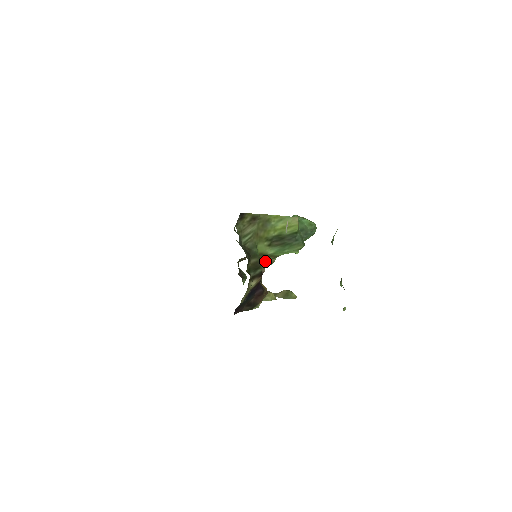
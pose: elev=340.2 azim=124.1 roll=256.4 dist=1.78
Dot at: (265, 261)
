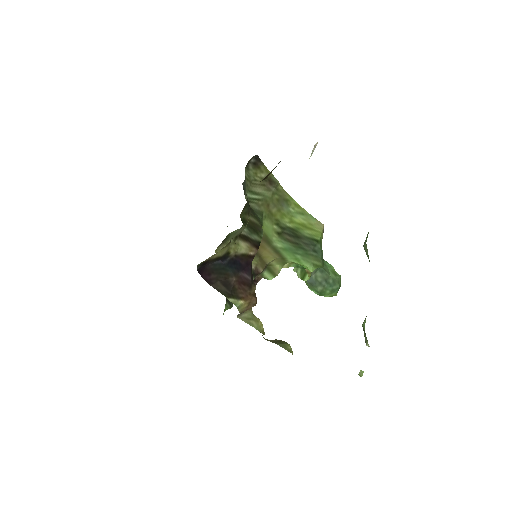
Dot at: (266, 257)
